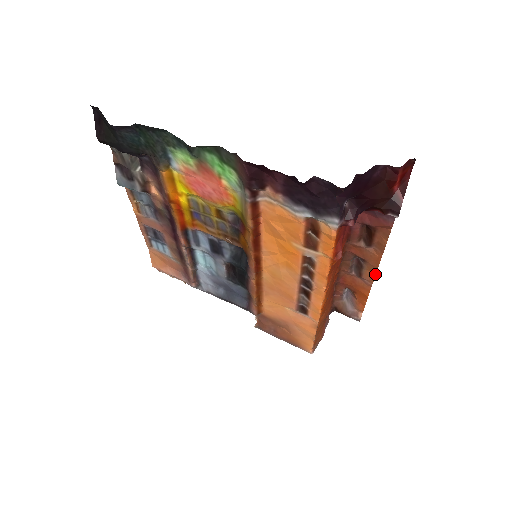
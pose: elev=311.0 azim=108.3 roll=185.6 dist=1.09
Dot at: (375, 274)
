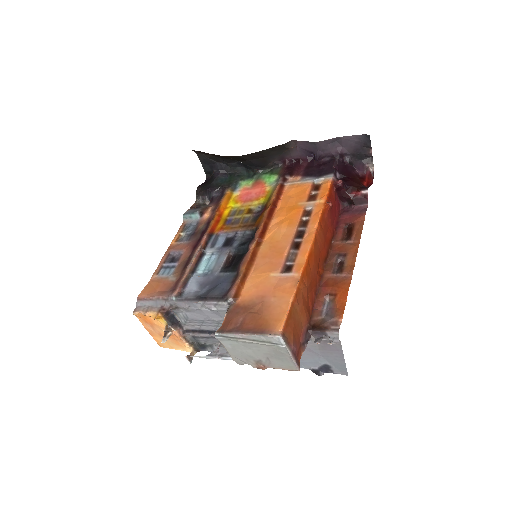
Dot at: (354, 265)
